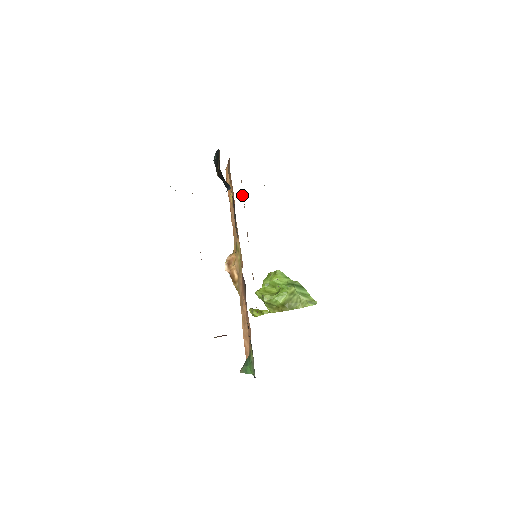
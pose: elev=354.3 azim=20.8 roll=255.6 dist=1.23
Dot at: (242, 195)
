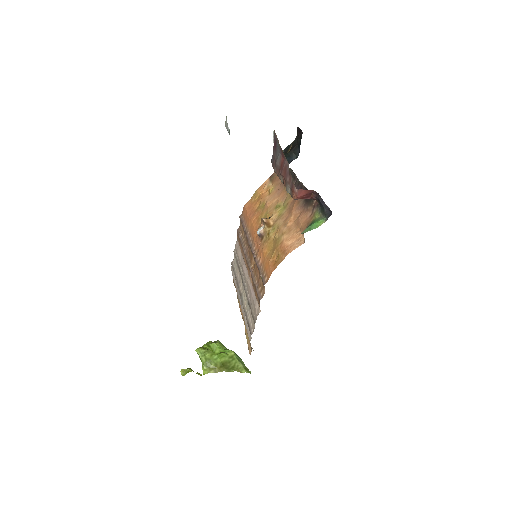
Dot at: (240, 233)
